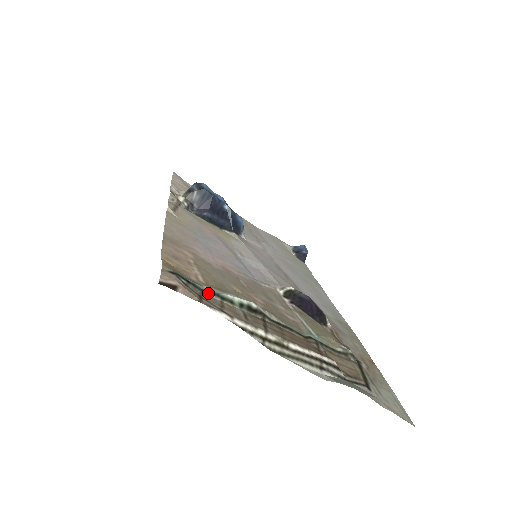
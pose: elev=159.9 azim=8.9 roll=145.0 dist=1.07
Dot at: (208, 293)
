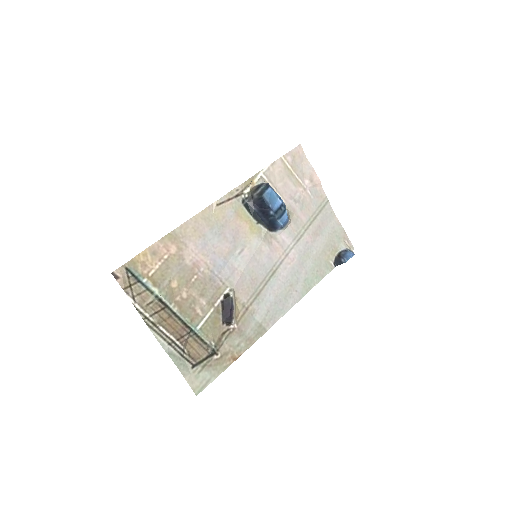
Dot at: (140, 284)
